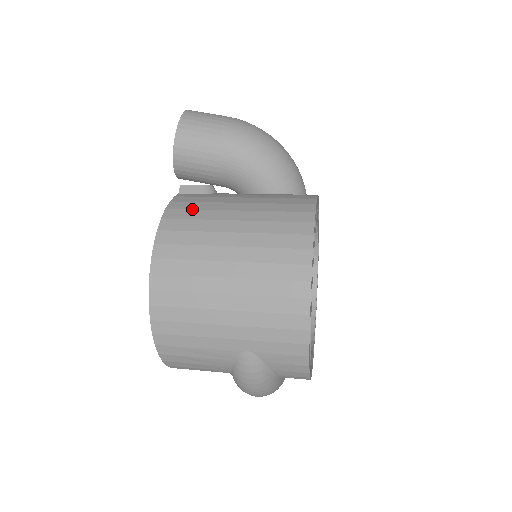
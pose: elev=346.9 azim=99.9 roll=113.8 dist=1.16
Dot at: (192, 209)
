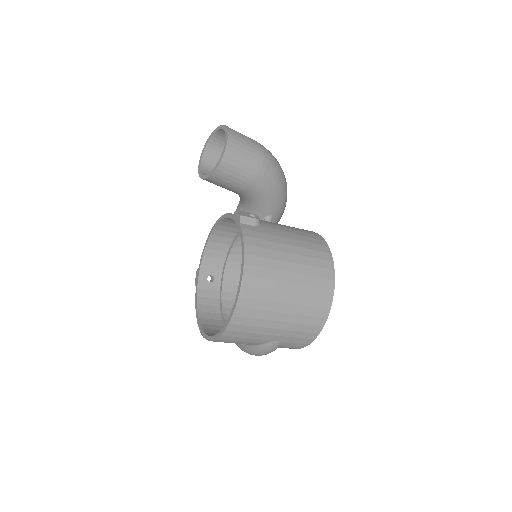
Dot at: (262, 247)
